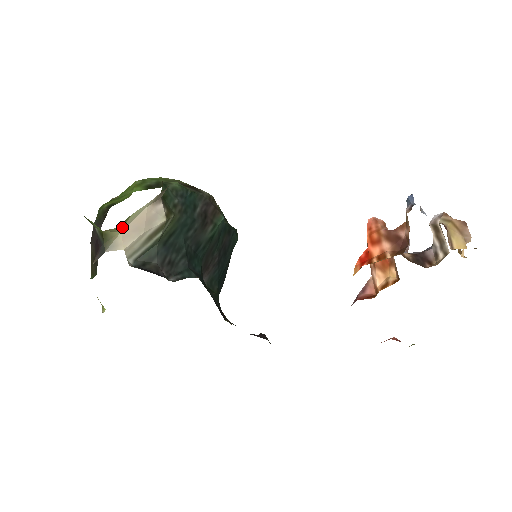
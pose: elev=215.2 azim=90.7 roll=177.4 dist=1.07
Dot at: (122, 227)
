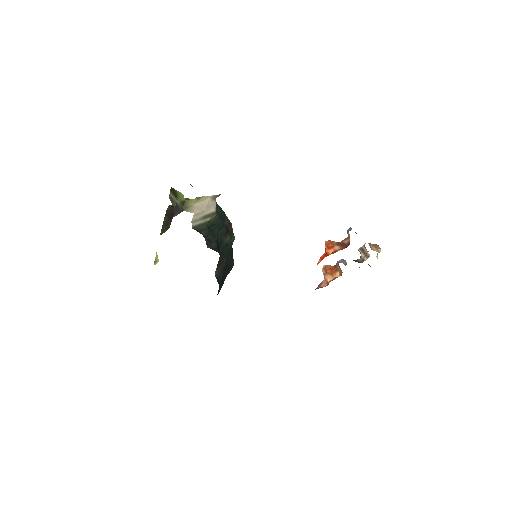
Dot at: (196, 201)
